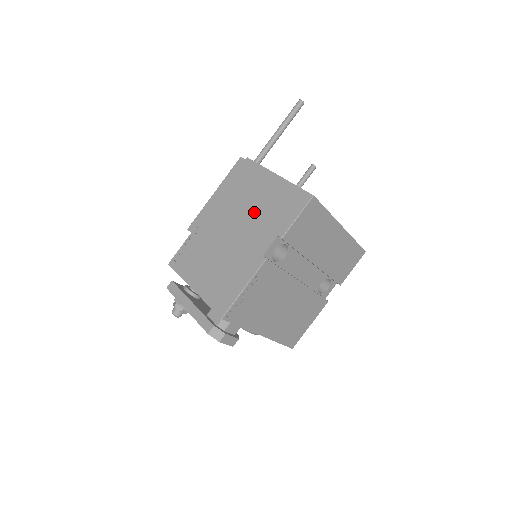
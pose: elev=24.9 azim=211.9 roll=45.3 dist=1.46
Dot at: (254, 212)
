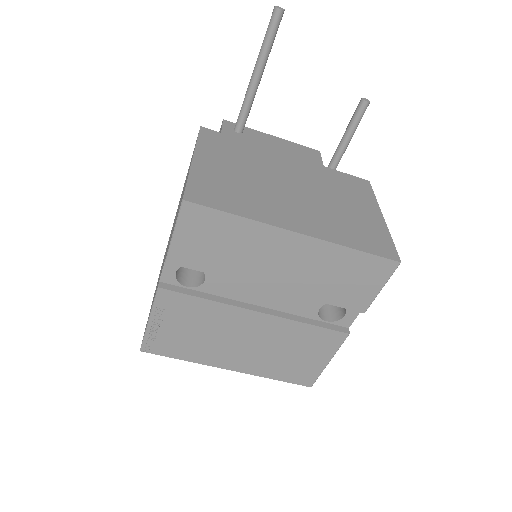
Dot at: occluded
